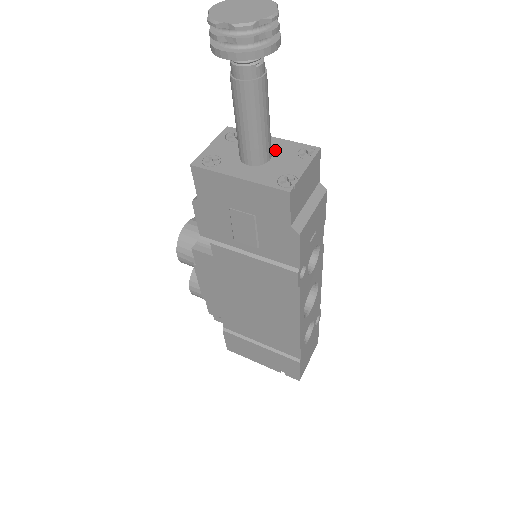
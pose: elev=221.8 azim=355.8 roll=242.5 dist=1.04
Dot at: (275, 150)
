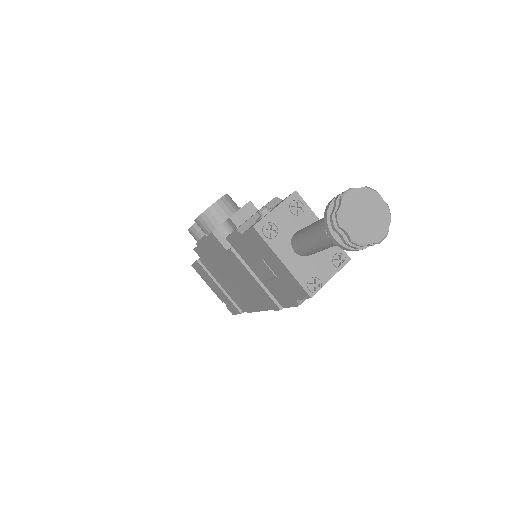
Dot at: occluded
